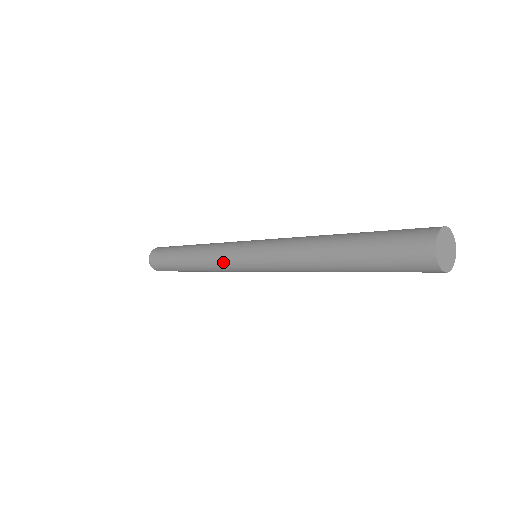
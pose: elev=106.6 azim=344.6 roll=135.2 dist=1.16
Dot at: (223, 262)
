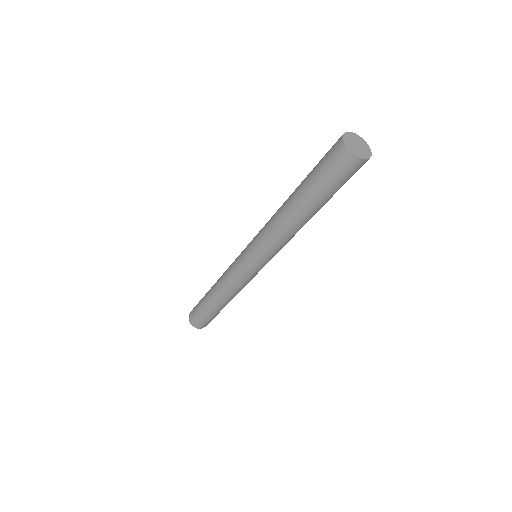
Dot at: (232, 270)
